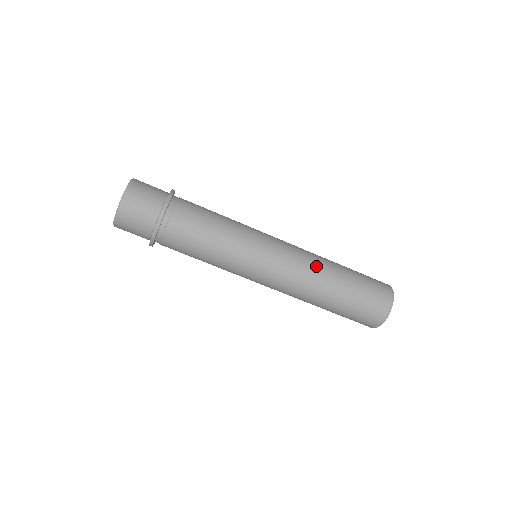
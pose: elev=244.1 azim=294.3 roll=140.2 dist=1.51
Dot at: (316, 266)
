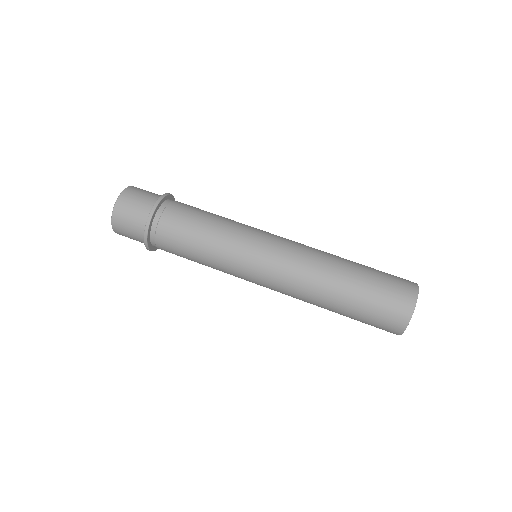
Dot at: occluded
